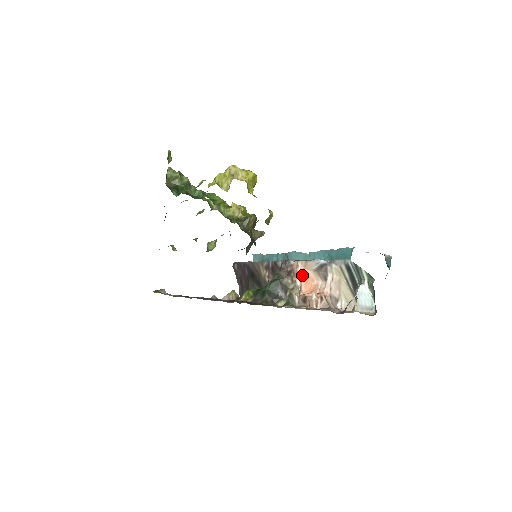
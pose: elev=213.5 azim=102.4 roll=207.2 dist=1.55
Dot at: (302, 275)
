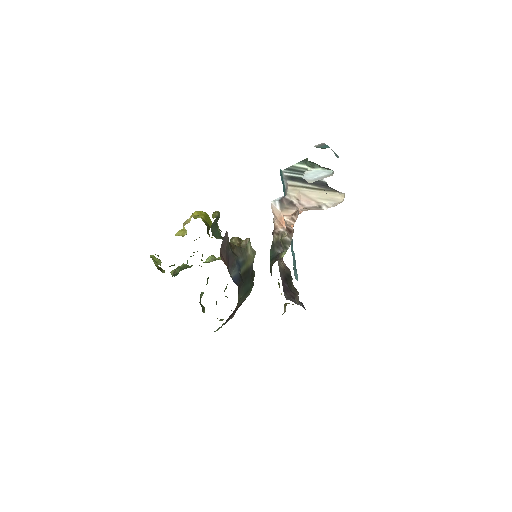
Dot at: (280, 223)
